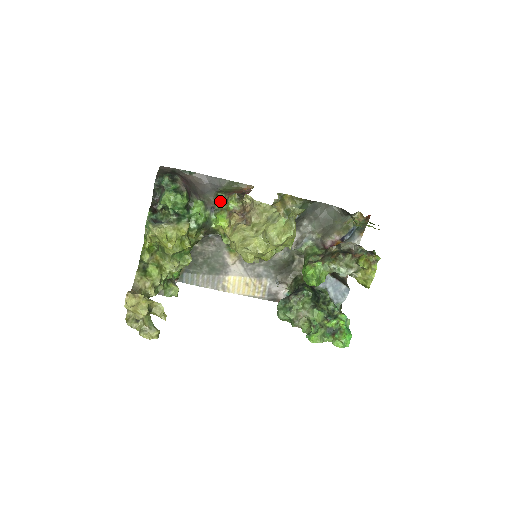
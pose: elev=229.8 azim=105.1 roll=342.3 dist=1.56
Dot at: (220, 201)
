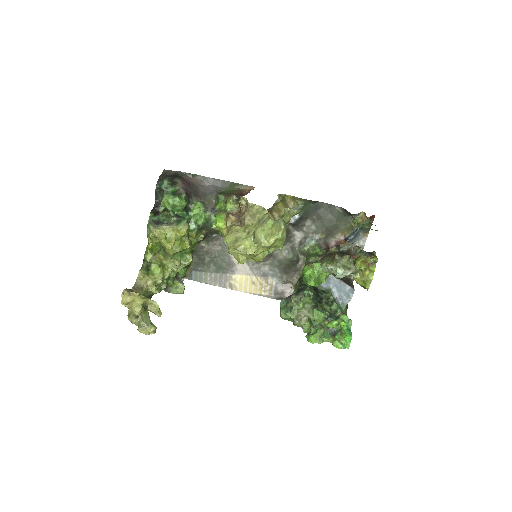
Dot at: (220, 202)
